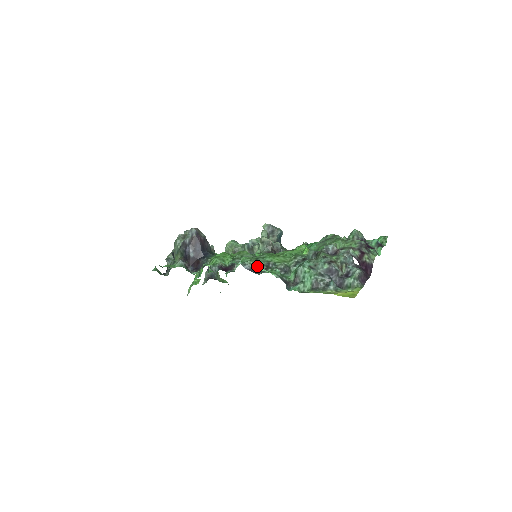
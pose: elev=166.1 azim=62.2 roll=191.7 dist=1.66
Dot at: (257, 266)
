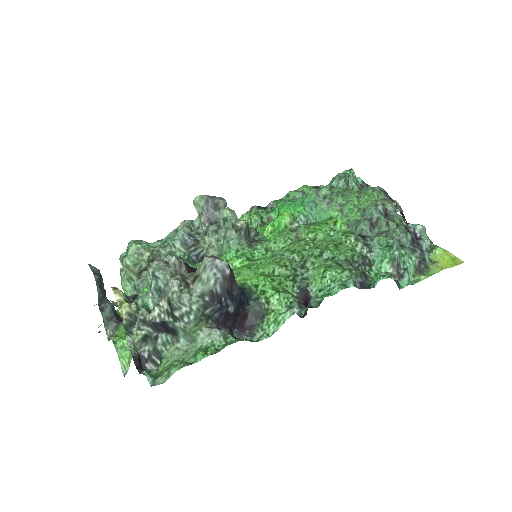
Dot at: (360, 276)
